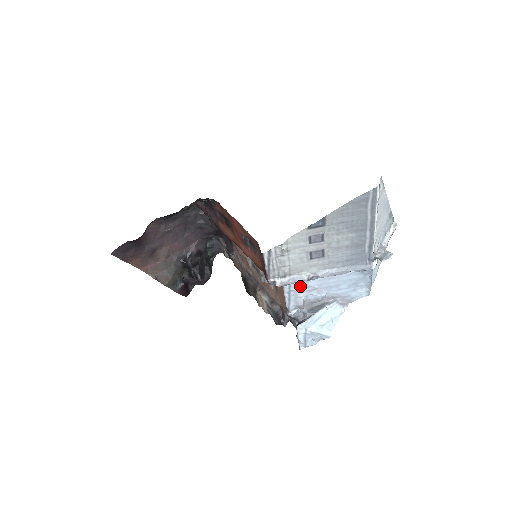
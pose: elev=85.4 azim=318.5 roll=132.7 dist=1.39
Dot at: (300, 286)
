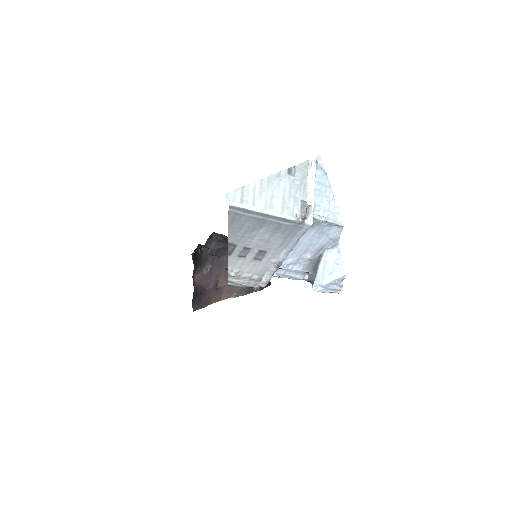
Dot at: (284, 269)
